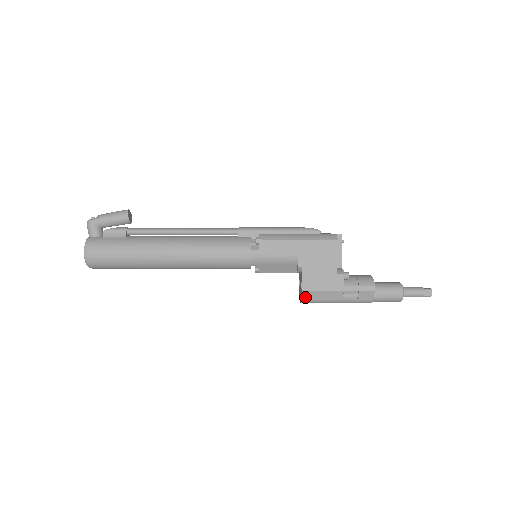
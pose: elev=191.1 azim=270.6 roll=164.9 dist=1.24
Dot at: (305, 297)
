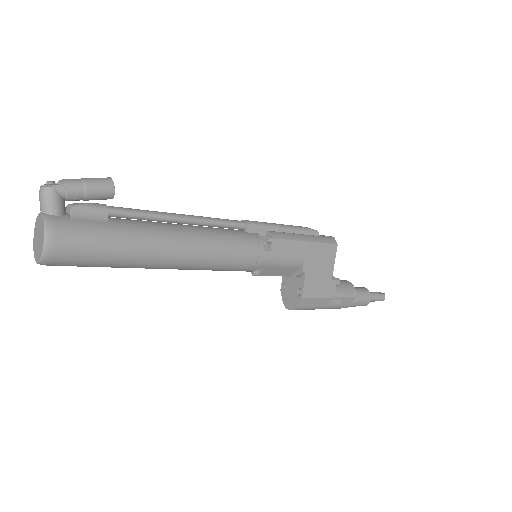
Dot at: (300, 304)
